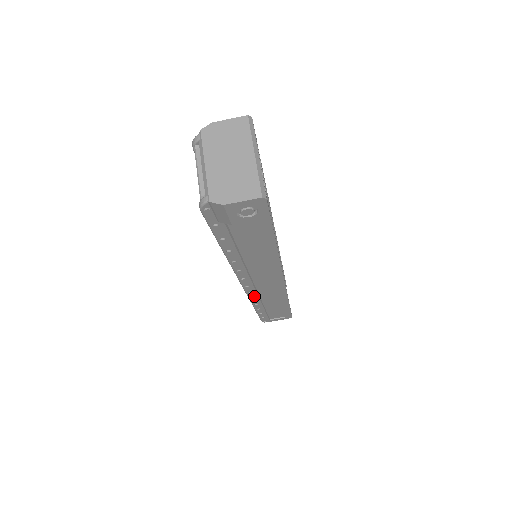
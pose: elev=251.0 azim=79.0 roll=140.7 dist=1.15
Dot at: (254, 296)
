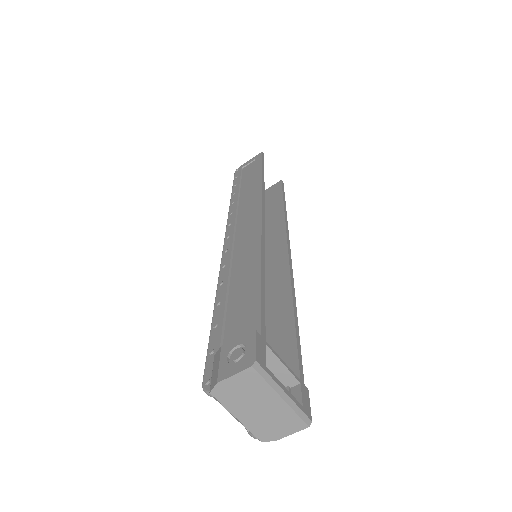
Dot at: occluded
